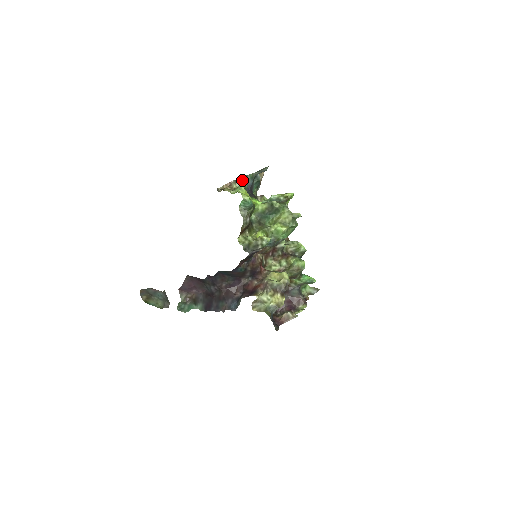
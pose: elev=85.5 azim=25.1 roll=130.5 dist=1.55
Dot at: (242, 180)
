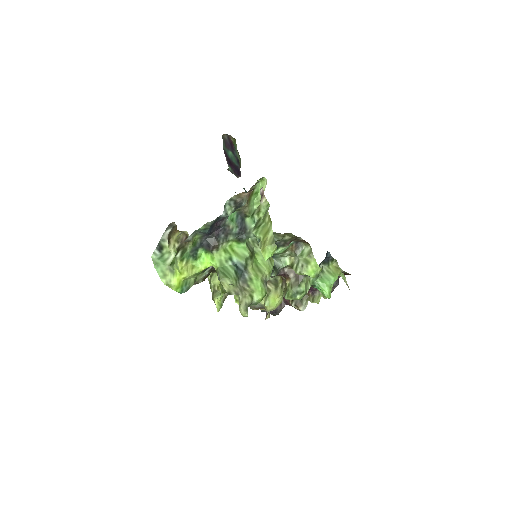
Dot at: (187, 238)
